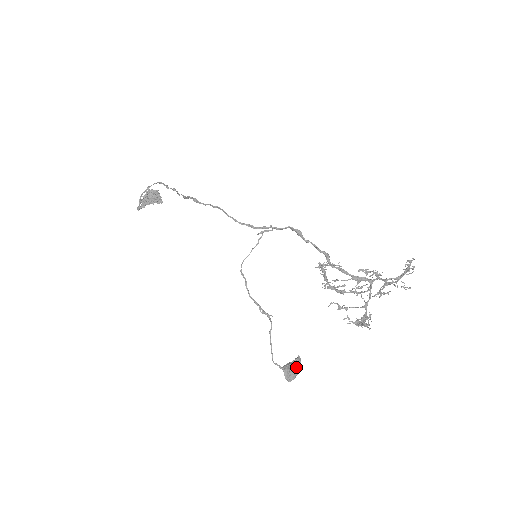
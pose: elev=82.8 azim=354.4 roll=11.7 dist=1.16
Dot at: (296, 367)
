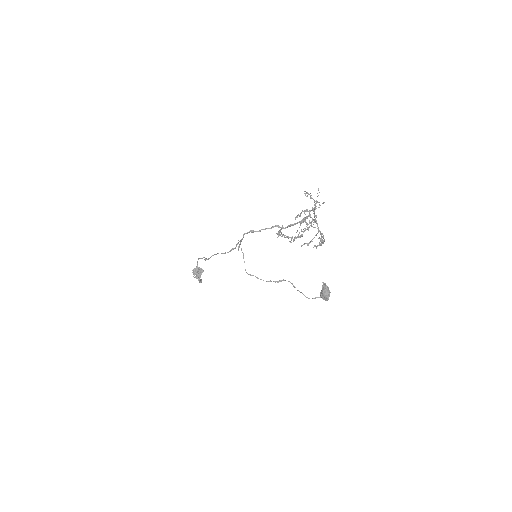
Dot at: (325, 290)
